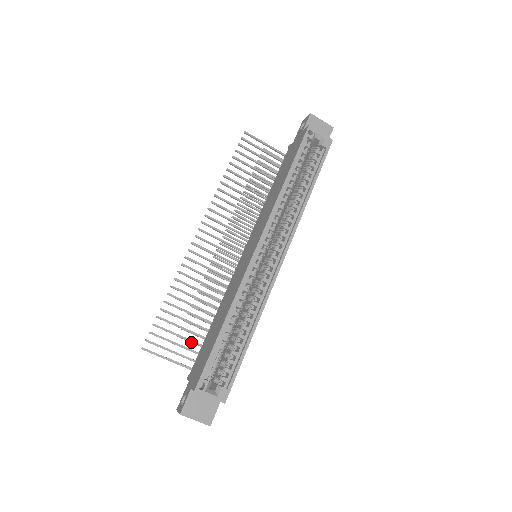
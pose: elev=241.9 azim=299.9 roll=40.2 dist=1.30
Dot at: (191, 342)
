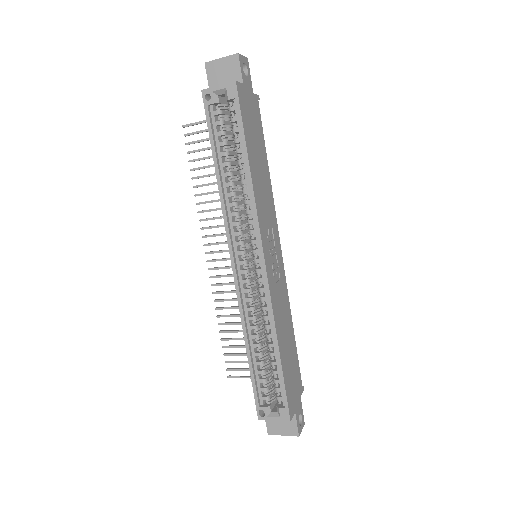
Dot at: occluded
